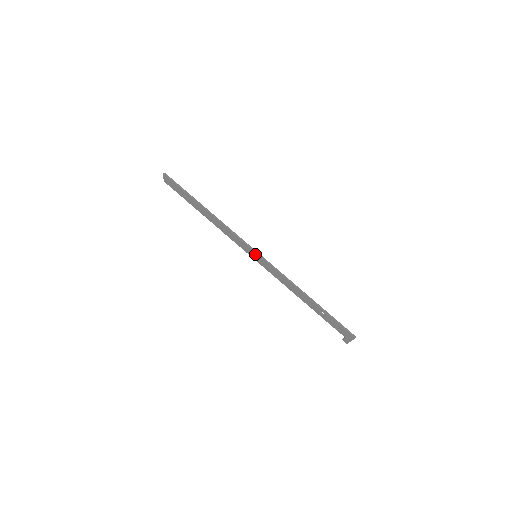
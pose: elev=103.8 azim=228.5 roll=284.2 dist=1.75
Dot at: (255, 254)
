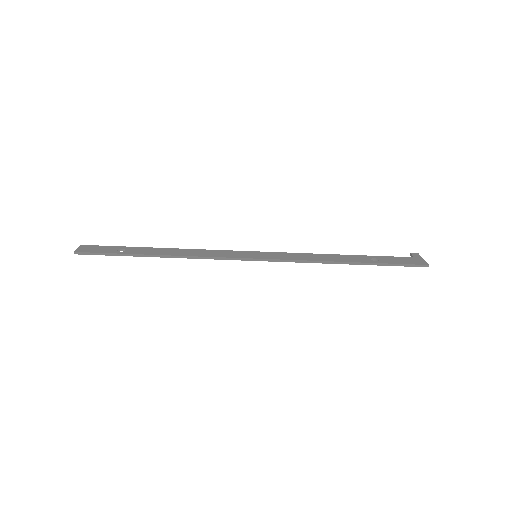
Dot at: (254, 259)
